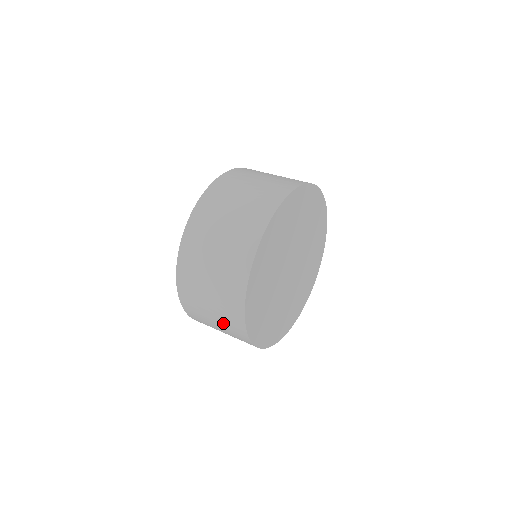
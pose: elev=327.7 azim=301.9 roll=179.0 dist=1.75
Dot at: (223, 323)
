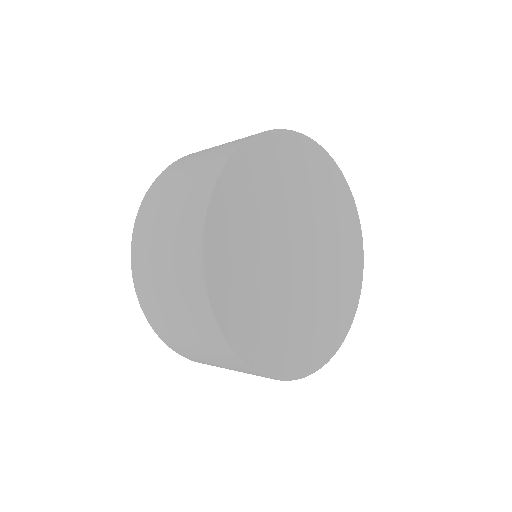
Dot at: (226, 365)
